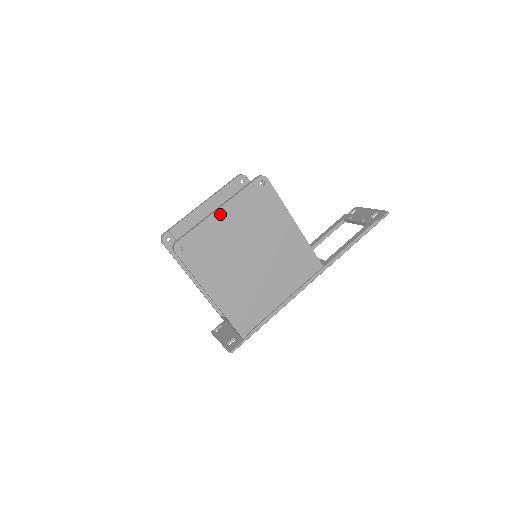
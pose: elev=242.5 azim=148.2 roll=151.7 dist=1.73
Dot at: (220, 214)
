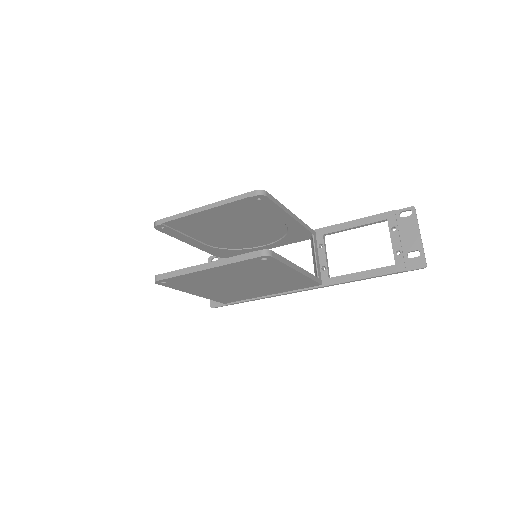
Dot at: (207, 271)
